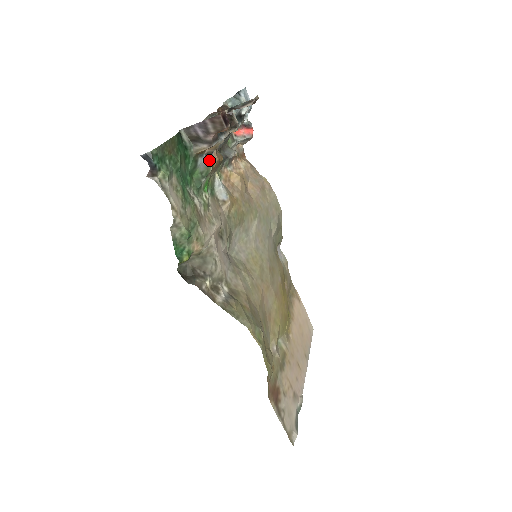
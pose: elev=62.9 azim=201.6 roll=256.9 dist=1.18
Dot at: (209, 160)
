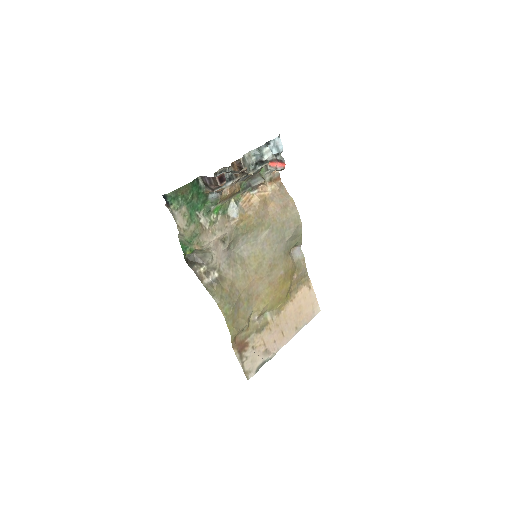
Dot at: (218, 196)
